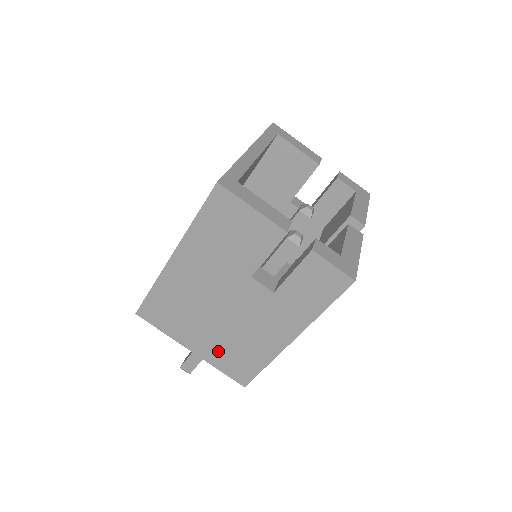
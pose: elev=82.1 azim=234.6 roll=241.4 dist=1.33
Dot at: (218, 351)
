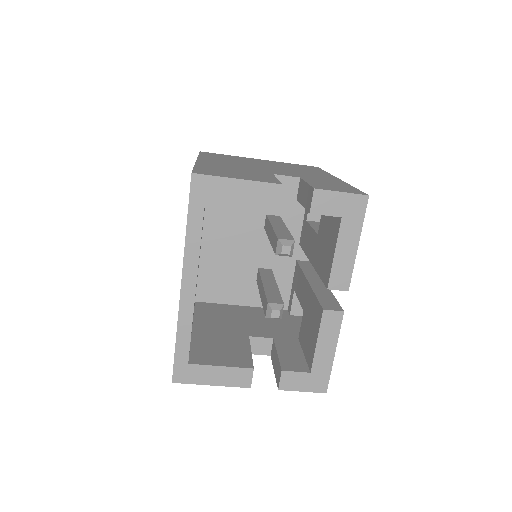
Dot at: occluded
